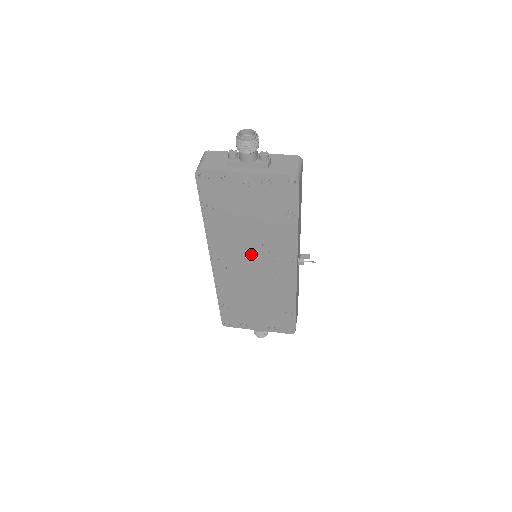
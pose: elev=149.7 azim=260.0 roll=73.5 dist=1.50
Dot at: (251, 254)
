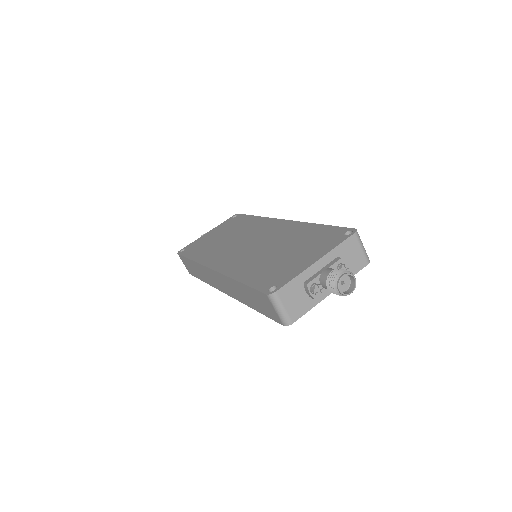
Dot at: occluded
